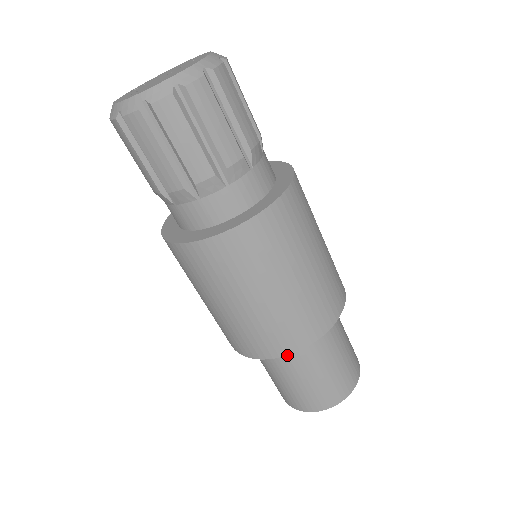
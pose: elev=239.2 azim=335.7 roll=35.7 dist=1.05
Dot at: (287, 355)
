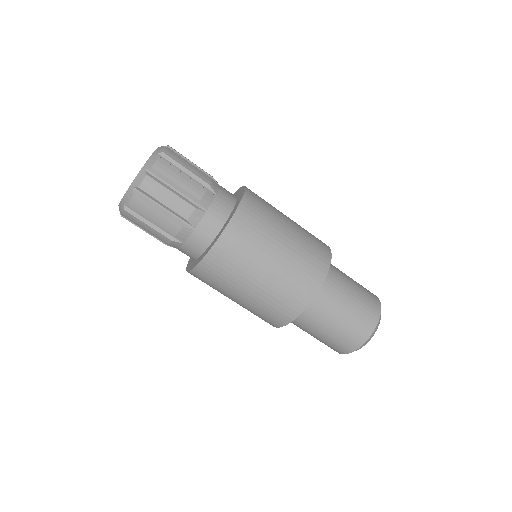
Dot at: occluded
